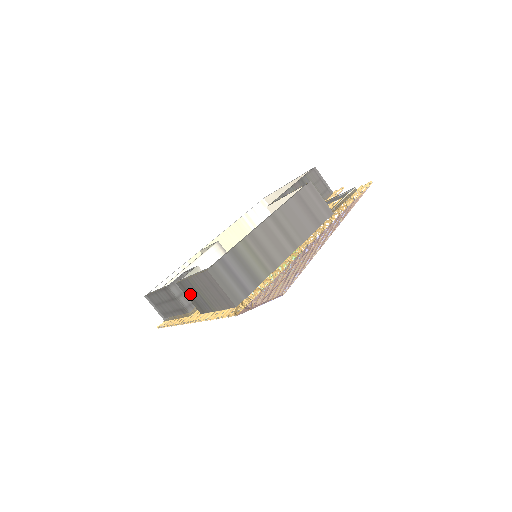
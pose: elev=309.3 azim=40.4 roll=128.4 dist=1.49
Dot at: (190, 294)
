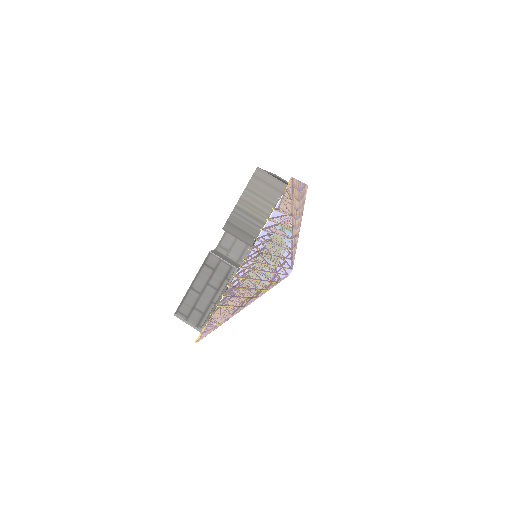
Dot at: (238, 227)
